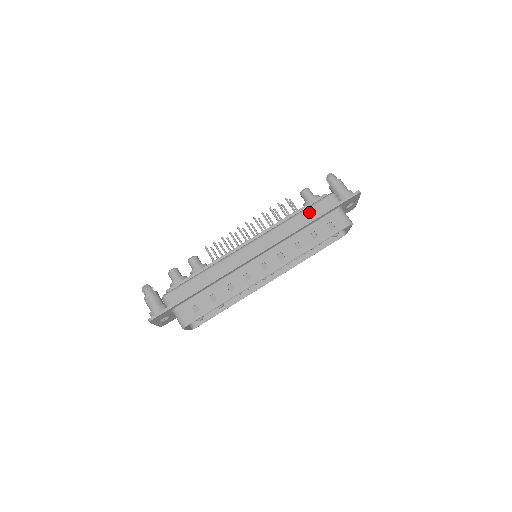
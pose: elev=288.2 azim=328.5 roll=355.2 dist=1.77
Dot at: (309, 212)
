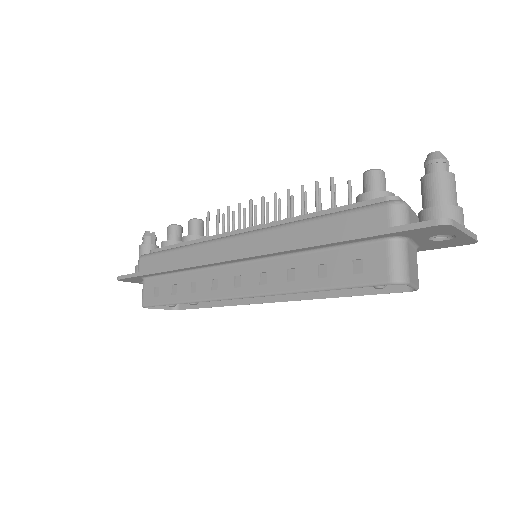
Dot at: (333, 223)
